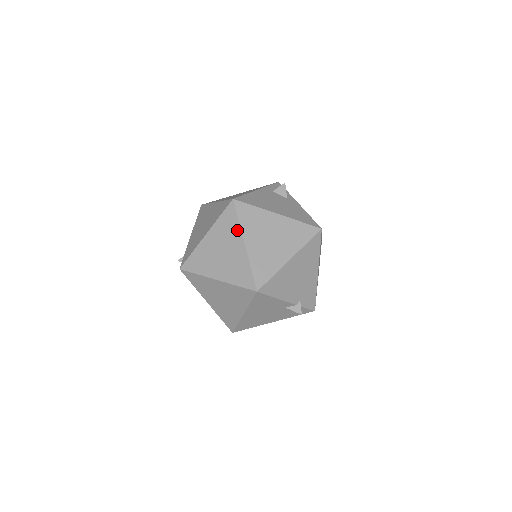
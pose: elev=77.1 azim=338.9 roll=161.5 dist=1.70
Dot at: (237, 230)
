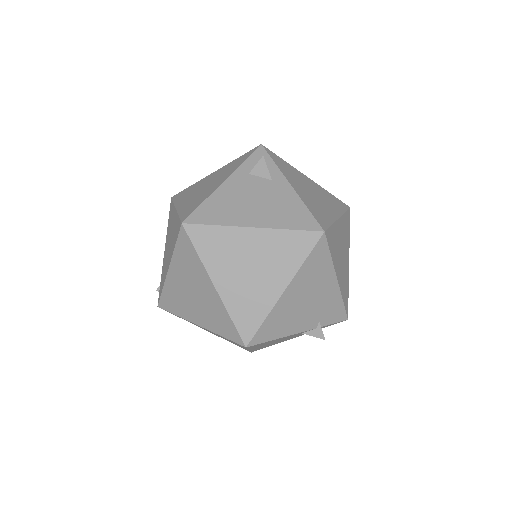
Dot at: (200, 267)
